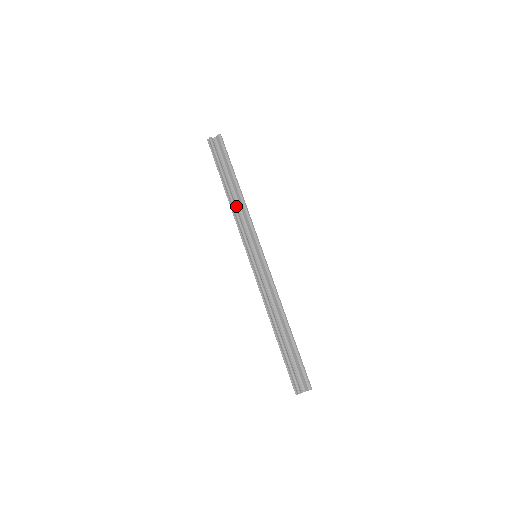
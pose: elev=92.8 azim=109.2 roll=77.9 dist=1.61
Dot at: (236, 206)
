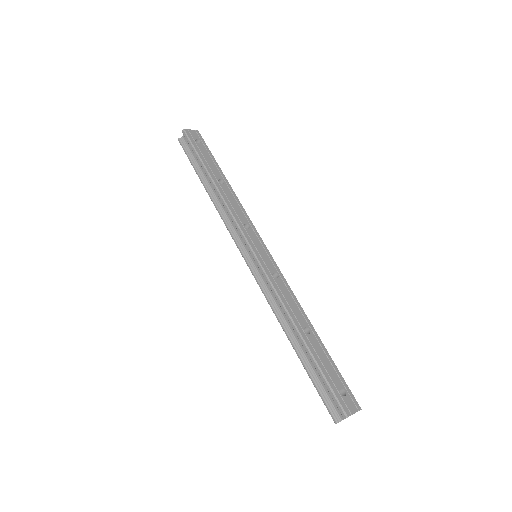
Dot at: (219, 206)
